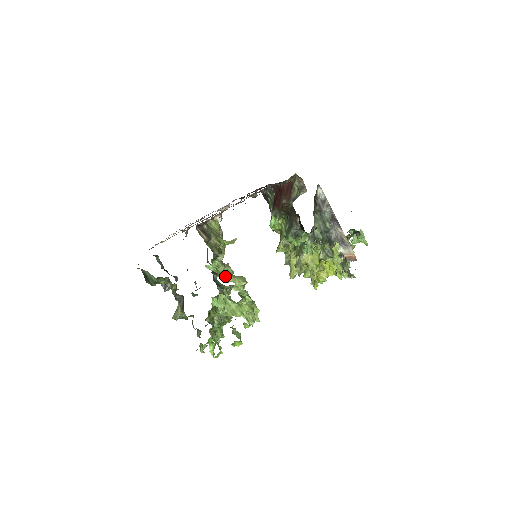
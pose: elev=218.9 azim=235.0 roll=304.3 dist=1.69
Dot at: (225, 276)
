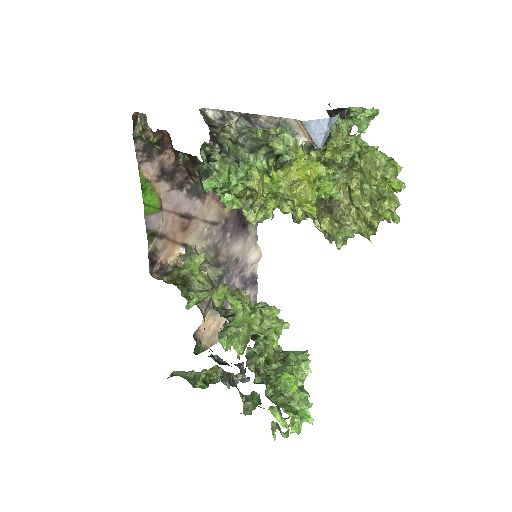
Dot at: occluded
